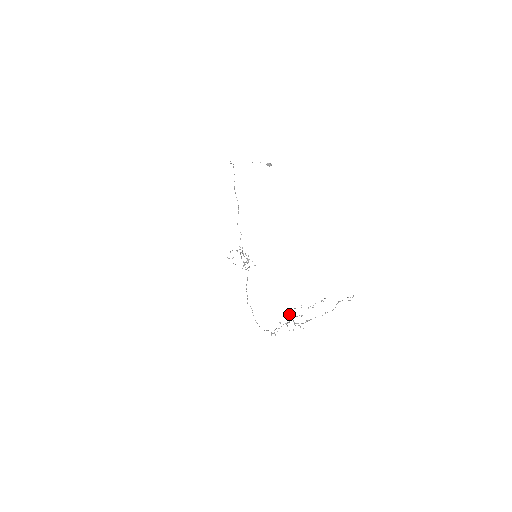
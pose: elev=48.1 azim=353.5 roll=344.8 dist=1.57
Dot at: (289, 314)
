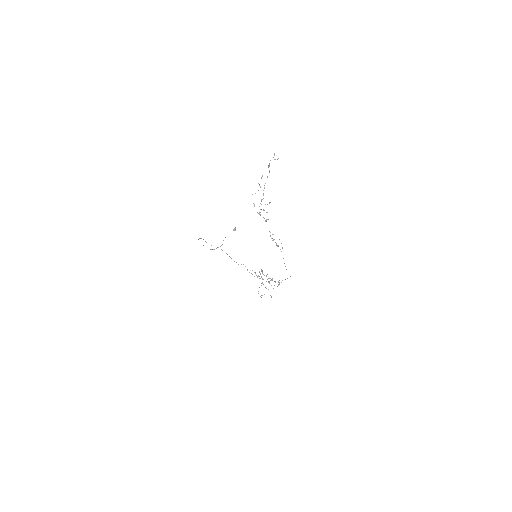
Dot at: occluded
